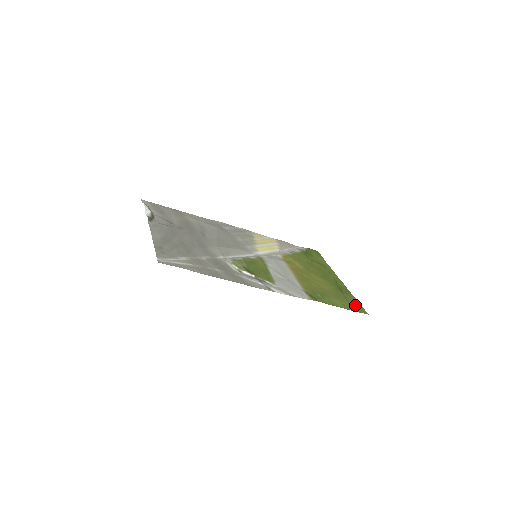
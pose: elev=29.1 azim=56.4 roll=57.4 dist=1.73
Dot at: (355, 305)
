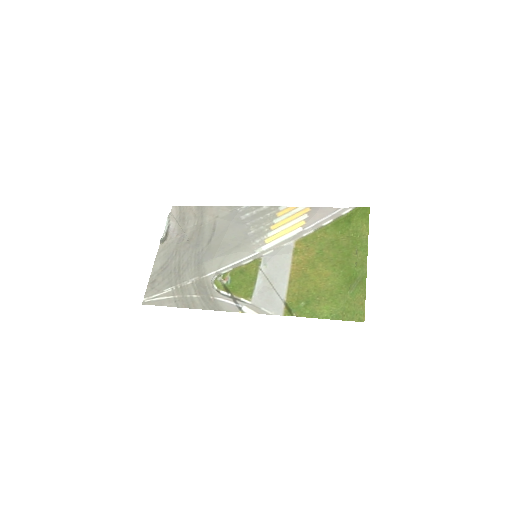
Dot at: (353, 308)
